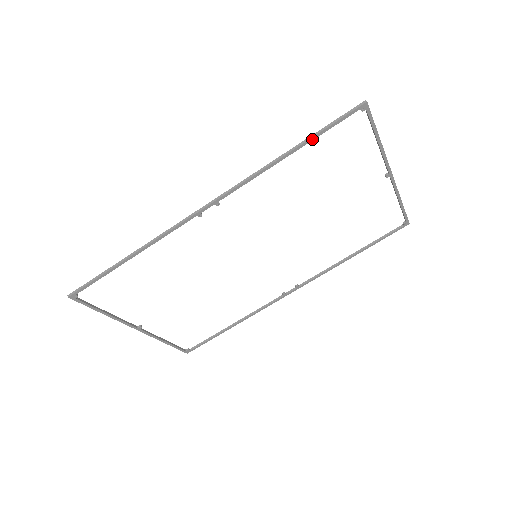
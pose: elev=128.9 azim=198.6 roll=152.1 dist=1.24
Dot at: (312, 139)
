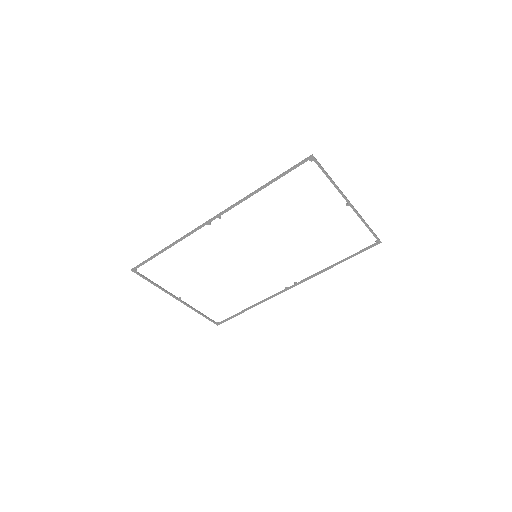
Dot at: (278, 178)
